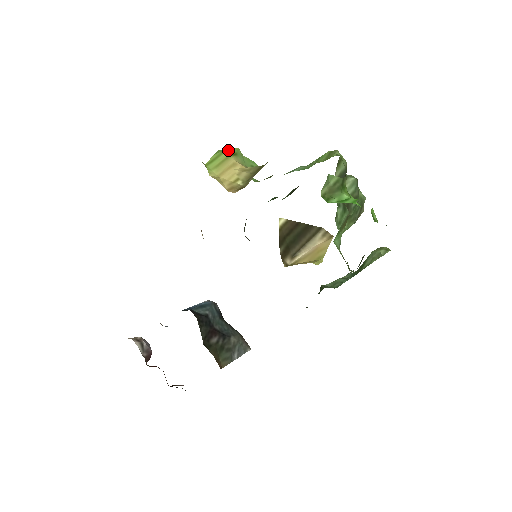
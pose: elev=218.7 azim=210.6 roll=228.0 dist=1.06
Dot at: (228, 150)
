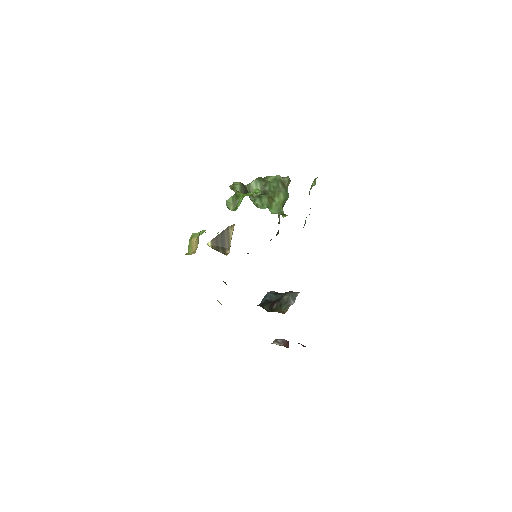
Dot at: (190, 239)
